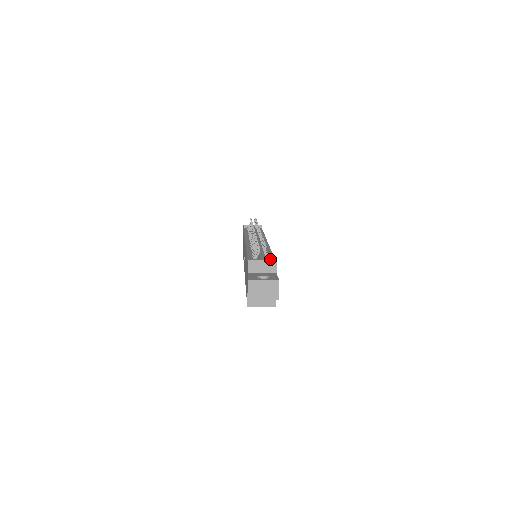
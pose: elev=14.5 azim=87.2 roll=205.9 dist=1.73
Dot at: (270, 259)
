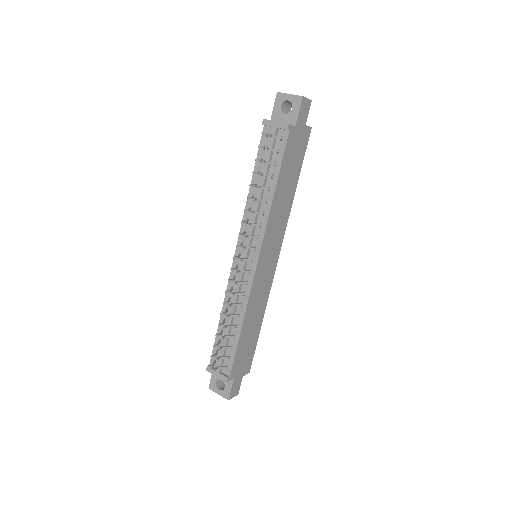
Dot at: (222, 376)
